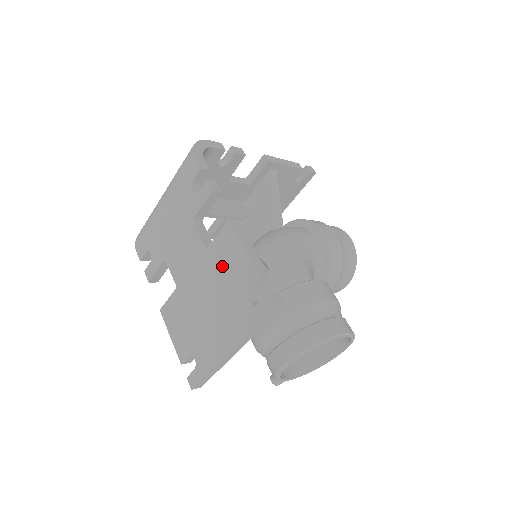
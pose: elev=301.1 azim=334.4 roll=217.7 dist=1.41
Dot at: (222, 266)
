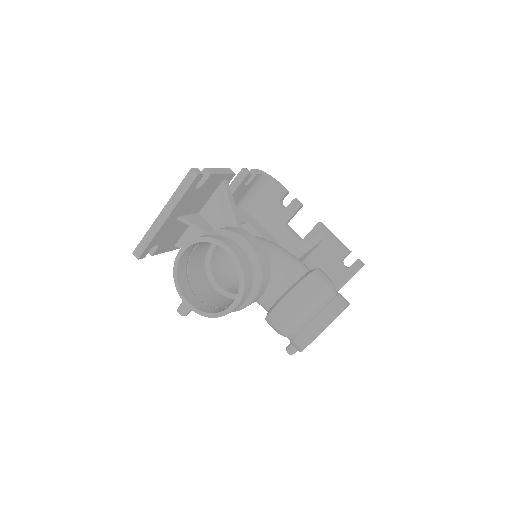
Dot at: occluded
